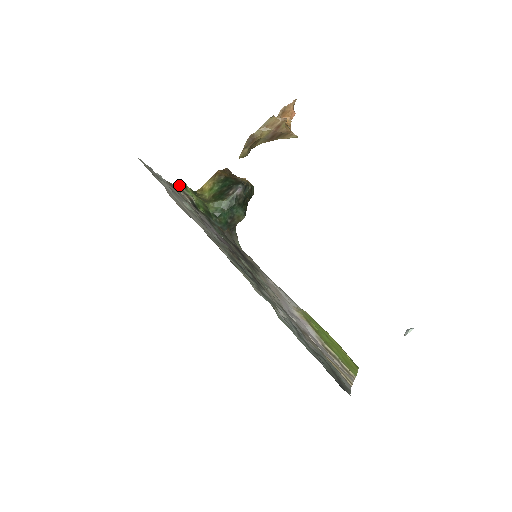
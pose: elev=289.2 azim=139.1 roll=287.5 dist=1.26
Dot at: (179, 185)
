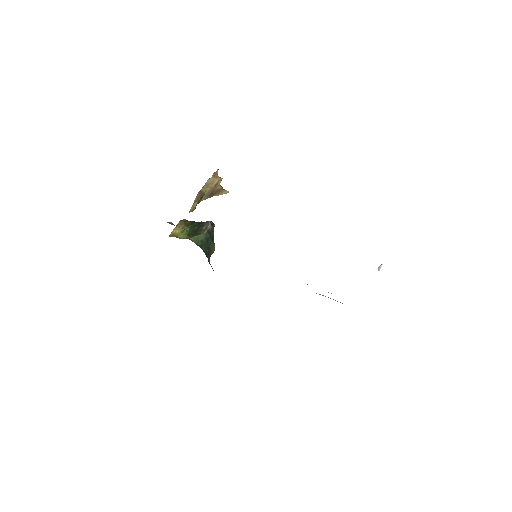
Dot at: occluded
